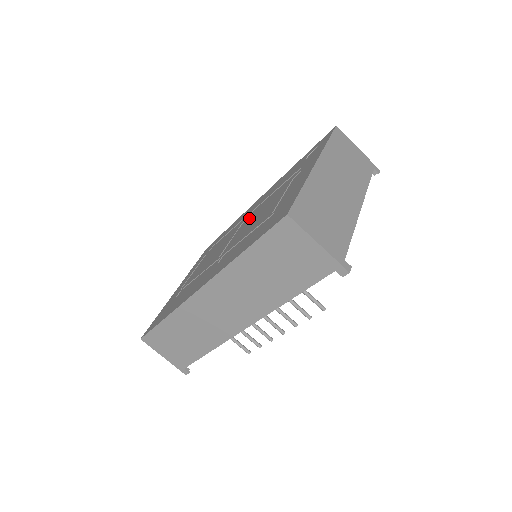
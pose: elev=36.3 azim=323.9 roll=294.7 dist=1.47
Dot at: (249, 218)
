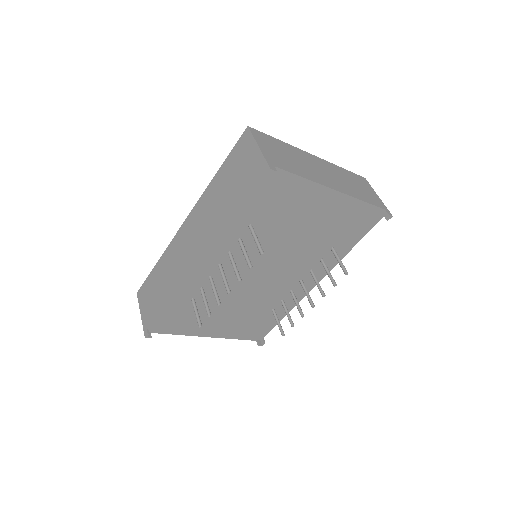
Dot at: occluded
